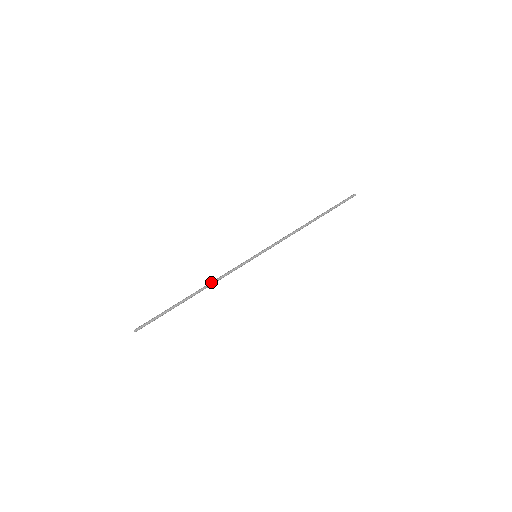
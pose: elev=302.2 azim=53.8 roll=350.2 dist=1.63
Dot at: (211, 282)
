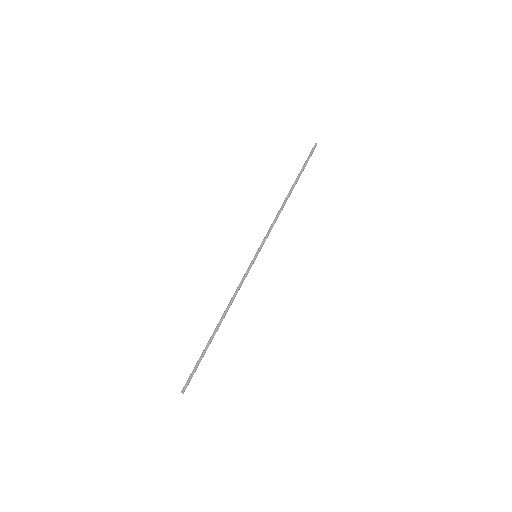
Dot at: (228, 305)
